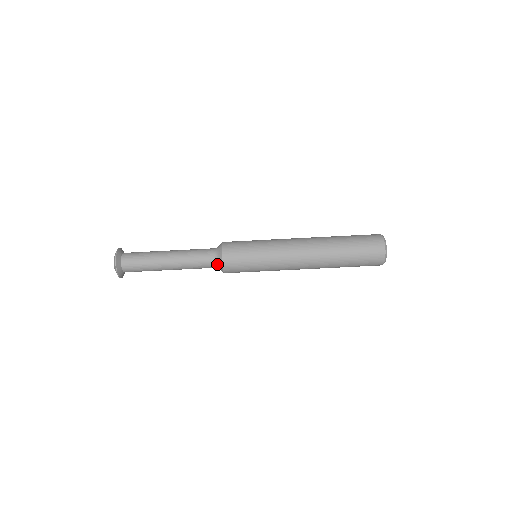
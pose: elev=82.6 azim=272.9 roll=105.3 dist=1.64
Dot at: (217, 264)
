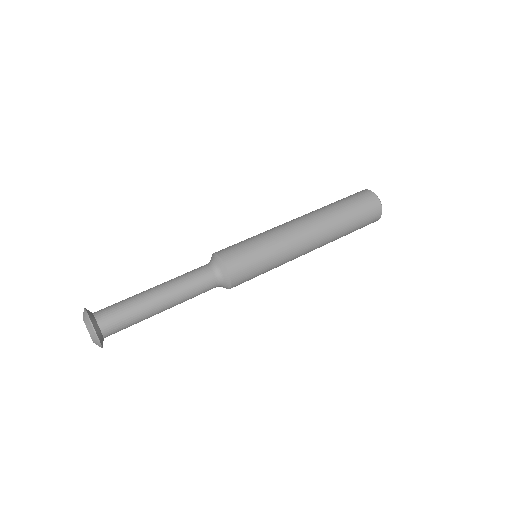
Dot at: (214, 266)
